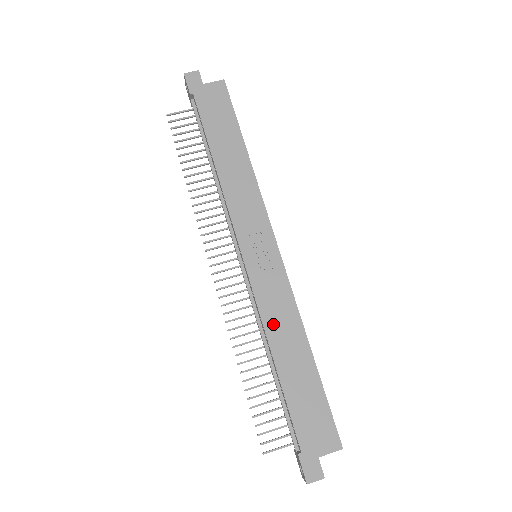
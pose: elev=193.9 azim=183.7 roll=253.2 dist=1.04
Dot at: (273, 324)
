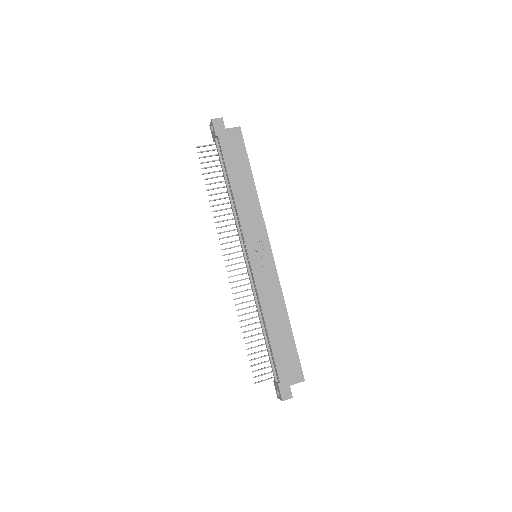
Dot at: (266, 303)
